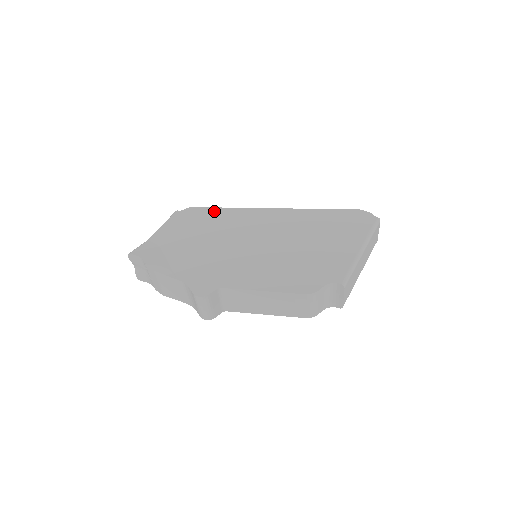
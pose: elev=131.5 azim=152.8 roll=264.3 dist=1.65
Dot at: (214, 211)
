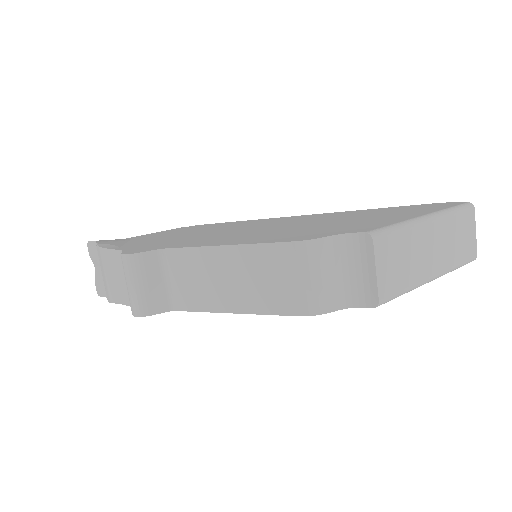
Dot at: (225, 223)
